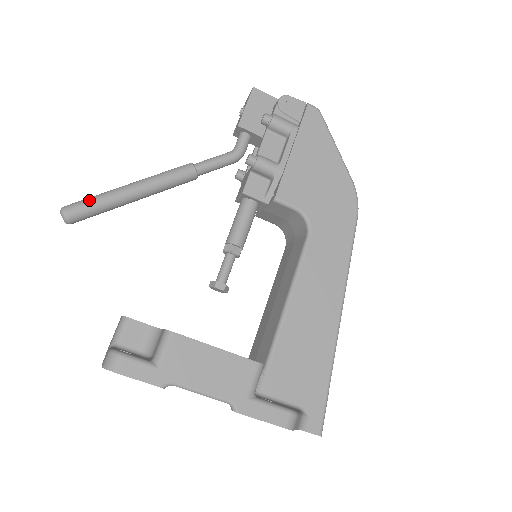
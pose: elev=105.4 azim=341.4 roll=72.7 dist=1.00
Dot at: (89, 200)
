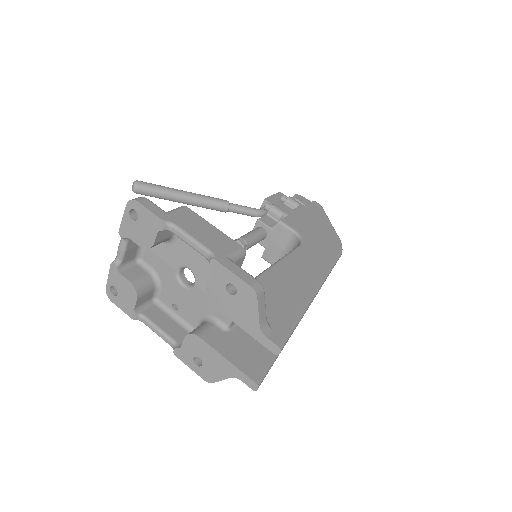
Dot at: (155, 184)
